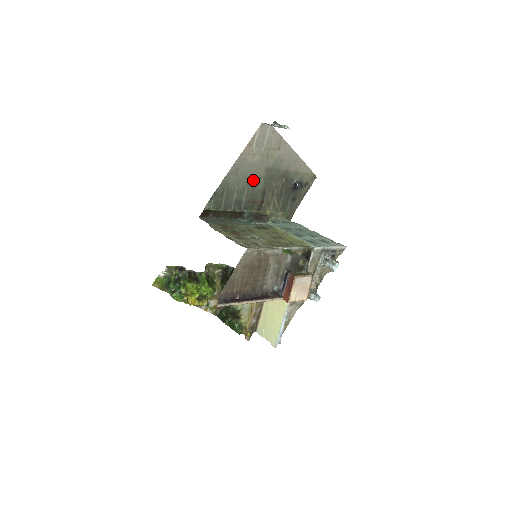
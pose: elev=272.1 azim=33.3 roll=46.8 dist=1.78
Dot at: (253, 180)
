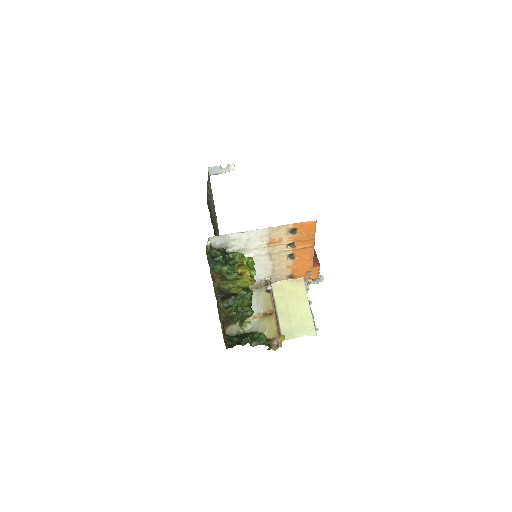
Dot at: (212, 211)
